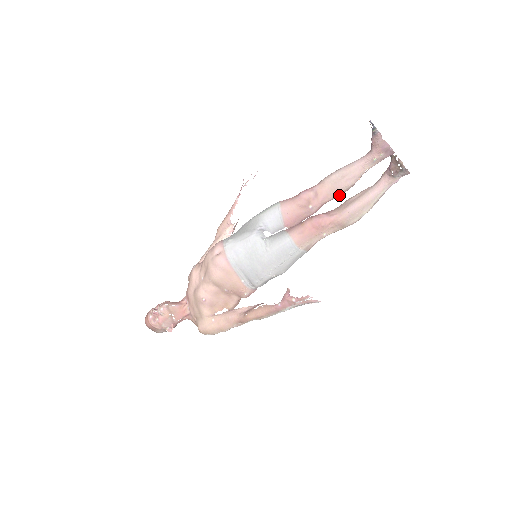
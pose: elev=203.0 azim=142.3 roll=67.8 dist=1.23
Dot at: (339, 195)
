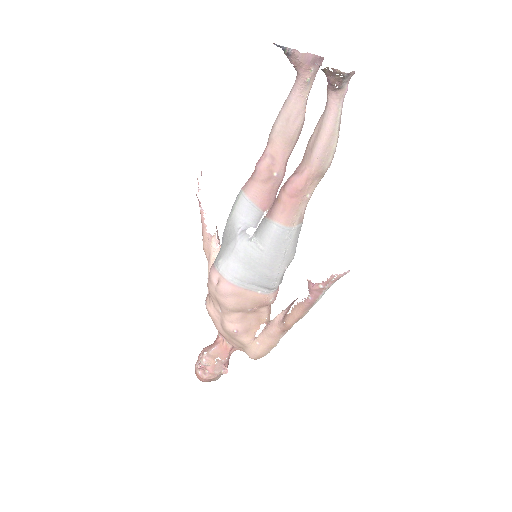
Dot at: (296, 141)
